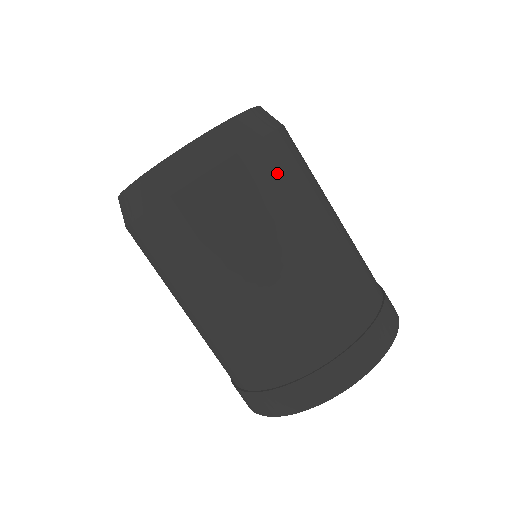
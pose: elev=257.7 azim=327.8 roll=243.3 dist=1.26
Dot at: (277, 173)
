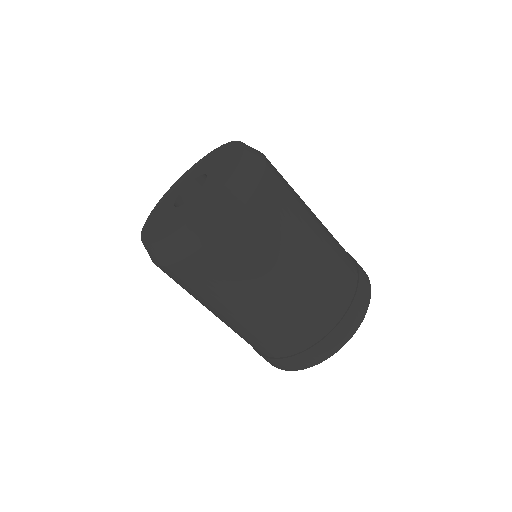
Dot at: (283, 187)
